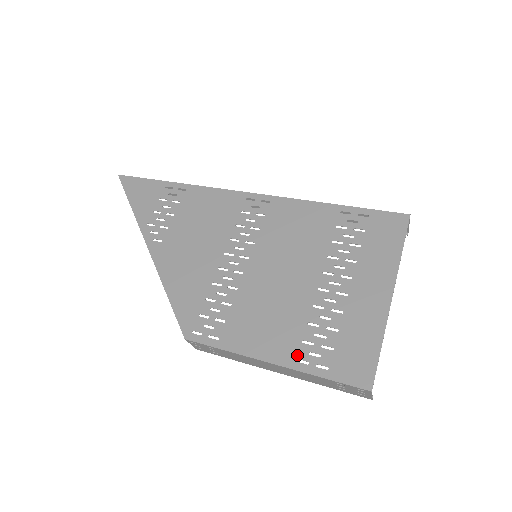
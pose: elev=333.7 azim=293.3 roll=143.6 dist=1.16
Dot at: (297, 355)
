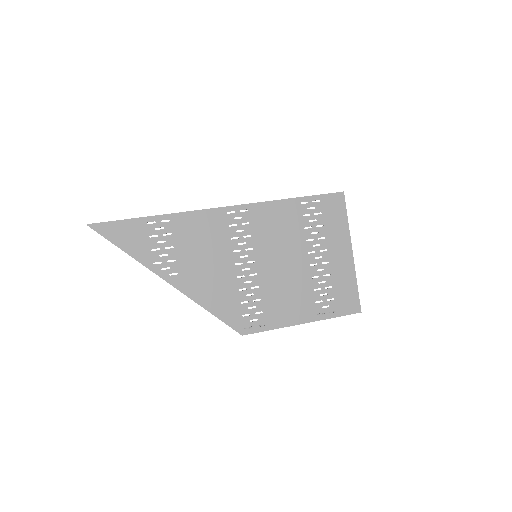
Dot at: (316, 312)
